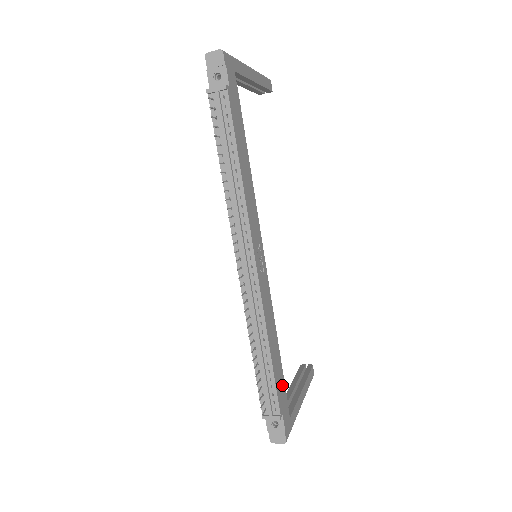
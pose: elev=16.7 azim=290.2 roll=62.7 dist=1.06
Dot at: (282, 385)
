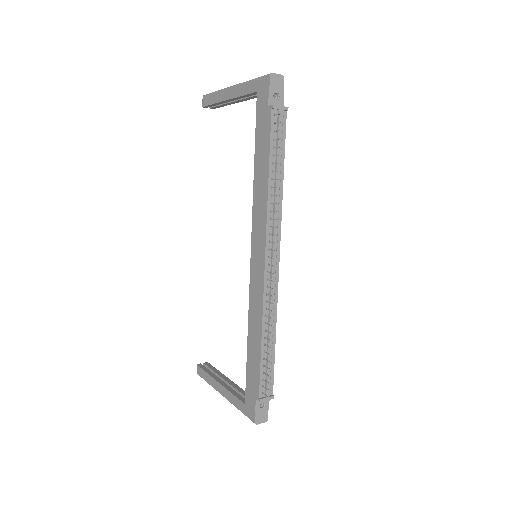
Dot at: occluded
